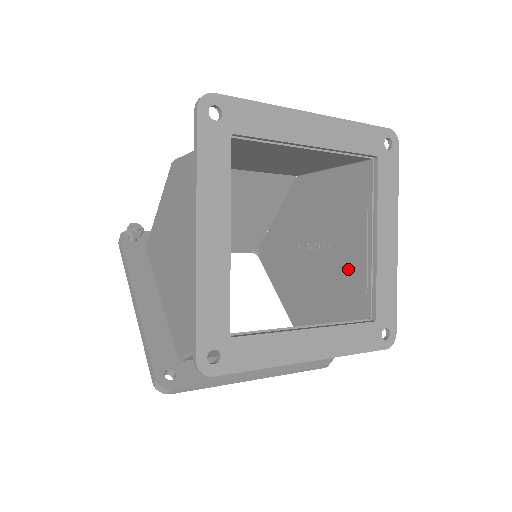
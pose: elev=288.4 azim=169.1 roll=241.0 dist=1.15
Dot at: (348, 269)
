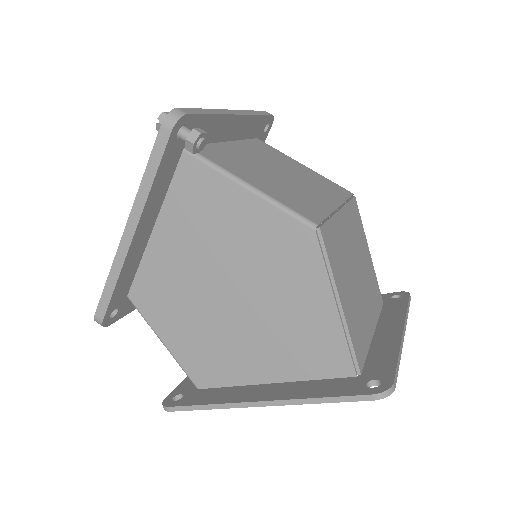
Dot at: occluded
